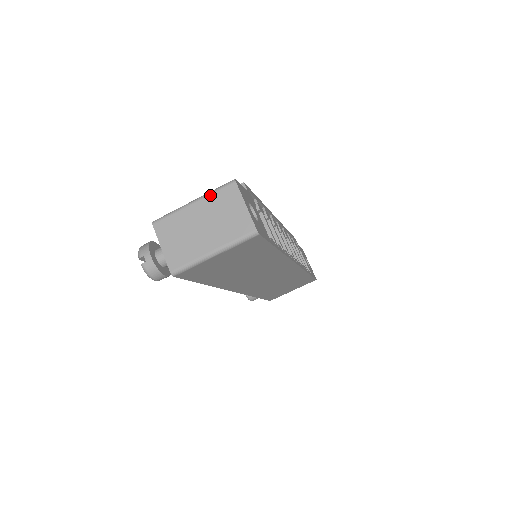
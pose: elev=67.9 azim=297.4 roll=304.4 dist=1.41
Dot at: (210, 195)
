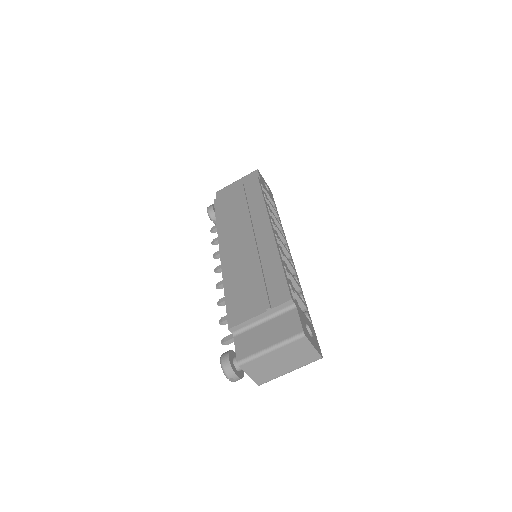
Dot at: (285, 346)
